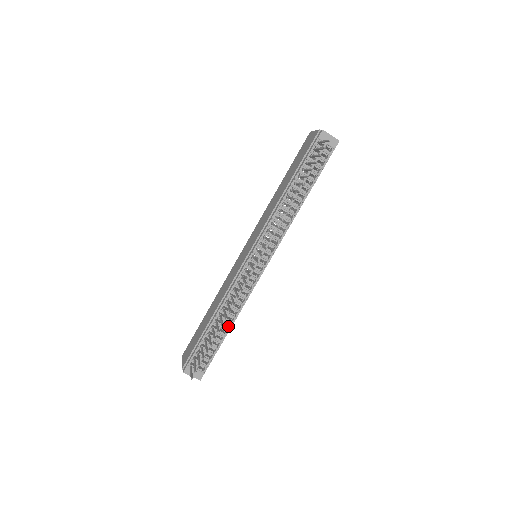
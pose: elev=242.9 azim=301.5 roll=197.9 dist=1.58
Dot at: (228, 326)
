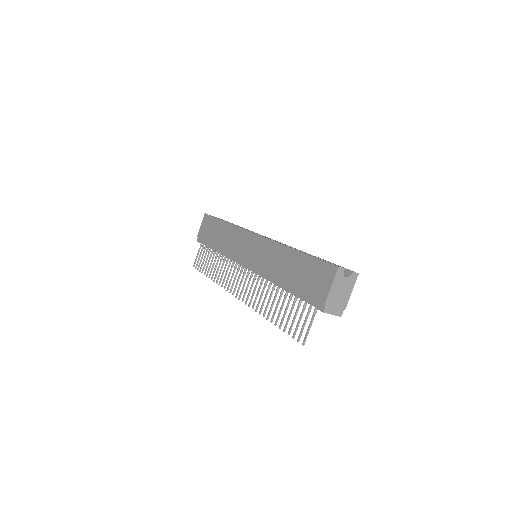
Dot at: occluded
